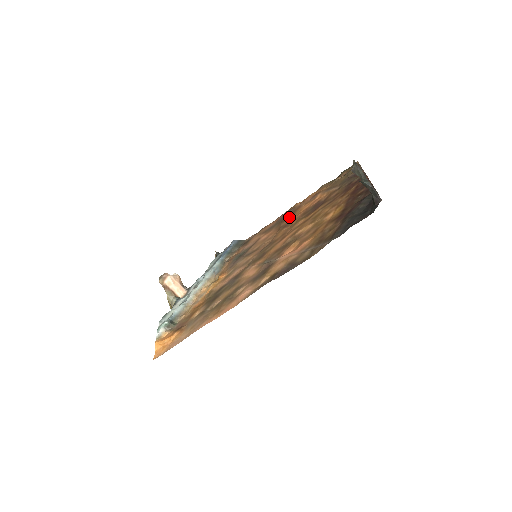
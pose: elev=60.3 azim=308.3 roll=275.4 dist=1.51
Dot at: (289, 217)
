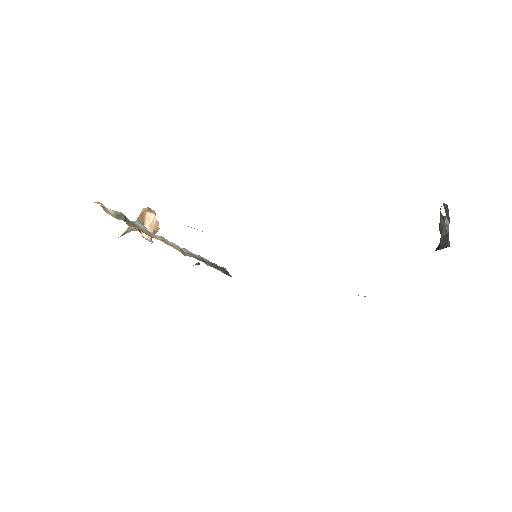
Dot at: occluded
